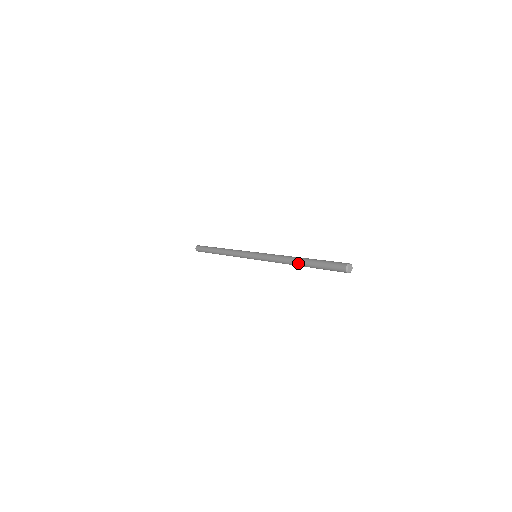
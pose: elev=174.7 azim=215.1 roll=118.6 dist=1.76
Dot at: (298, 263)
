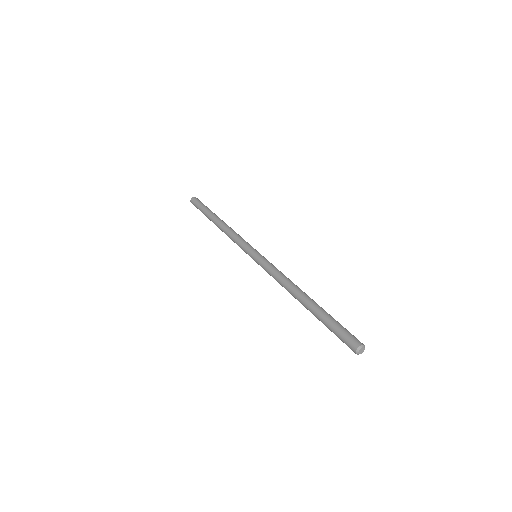
Dot at: occluded
